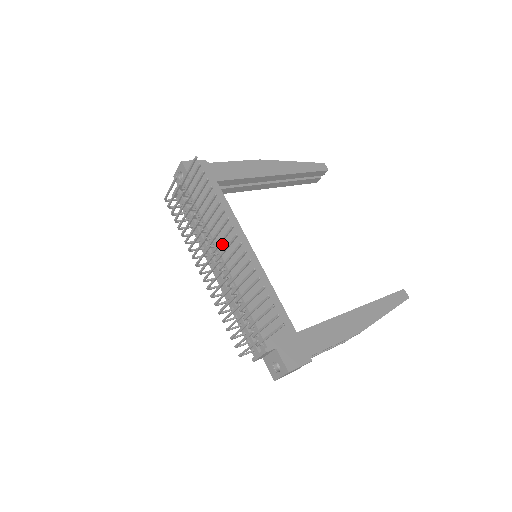
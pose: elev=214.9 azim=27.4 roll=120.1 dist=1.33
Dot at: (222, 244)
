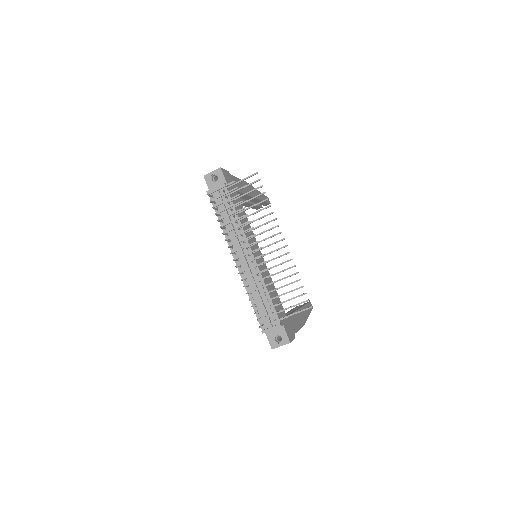
Dot at: (250, 241)
